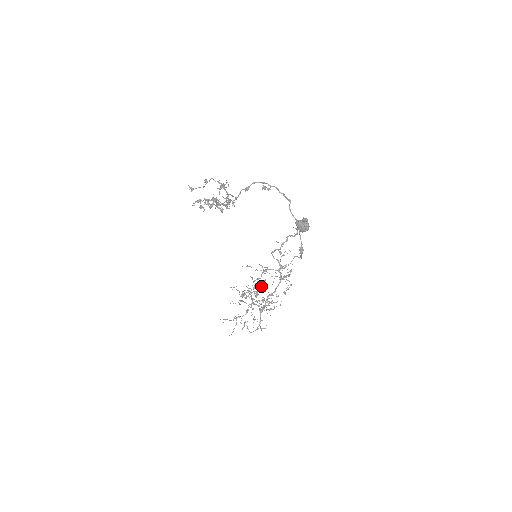
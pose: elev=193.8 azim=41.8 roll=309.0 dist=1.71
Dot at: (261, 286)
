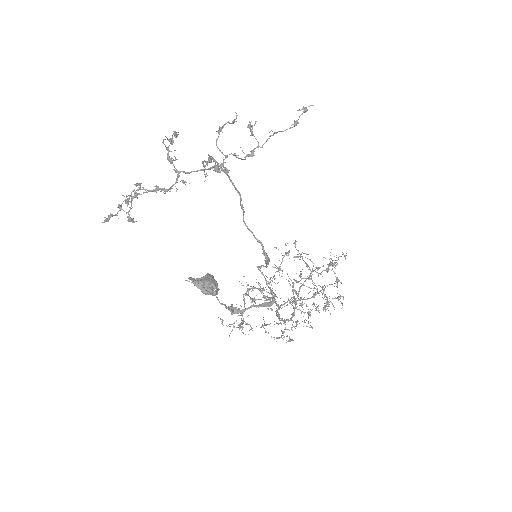
Dot at: (255, 303)
